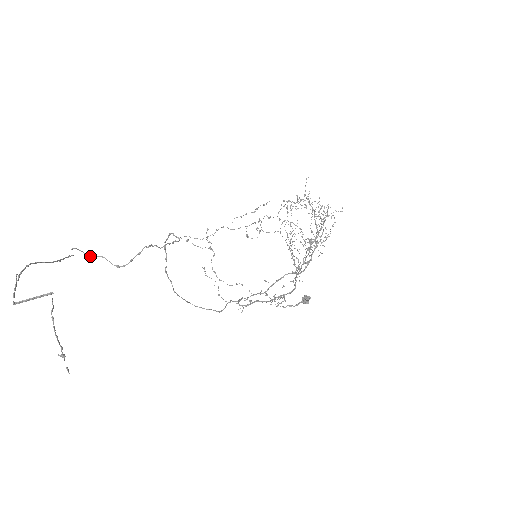
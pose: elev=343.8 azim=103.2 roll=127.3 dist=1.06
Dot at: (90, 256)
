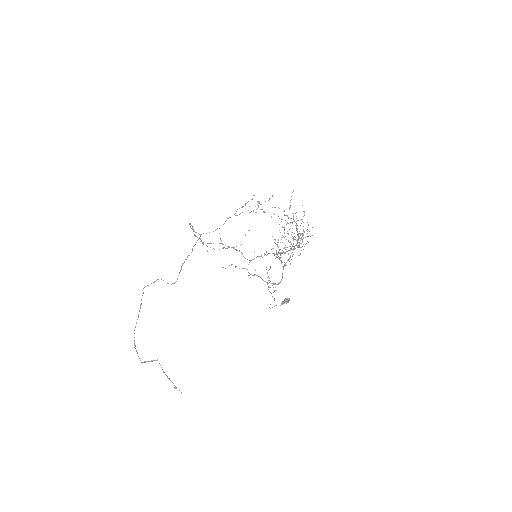
Dot at: occluded
